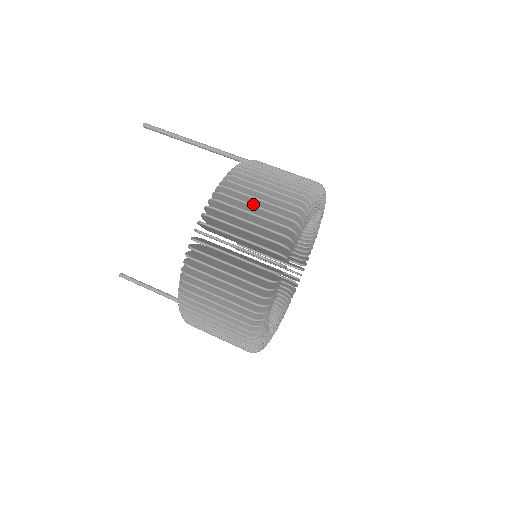
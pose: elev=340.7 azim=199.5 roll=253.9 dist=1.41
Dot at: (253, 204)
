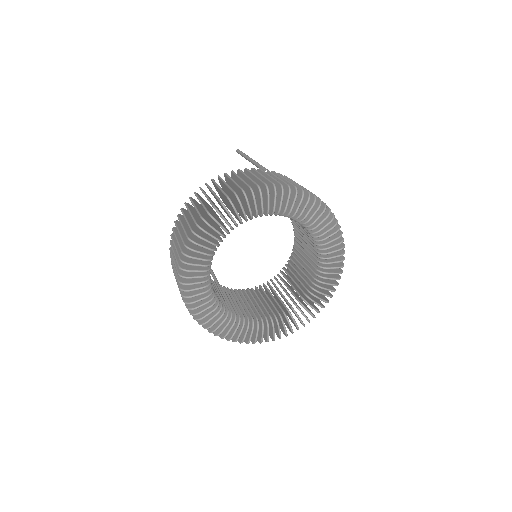
Dot at: (219, 186)
